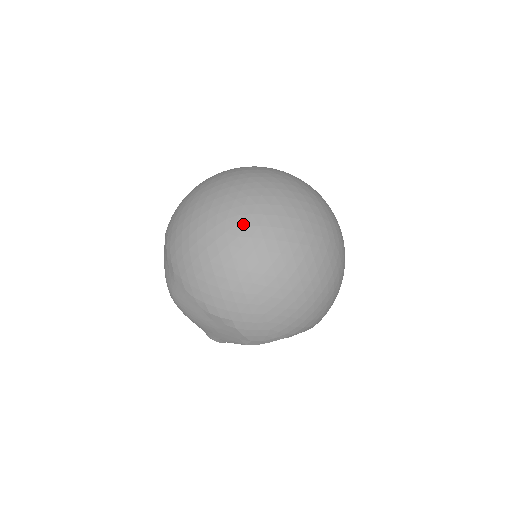
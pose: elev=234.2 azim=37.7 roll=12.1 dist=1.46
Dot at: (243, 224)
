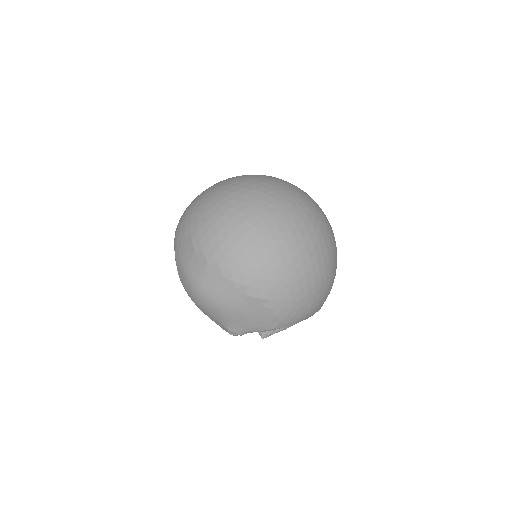
Dot at: (277, 211)
